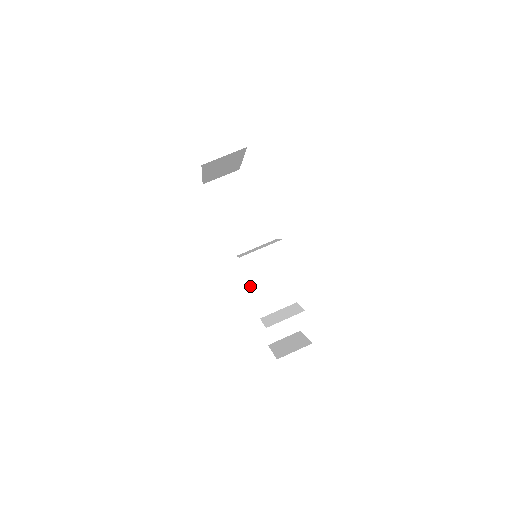
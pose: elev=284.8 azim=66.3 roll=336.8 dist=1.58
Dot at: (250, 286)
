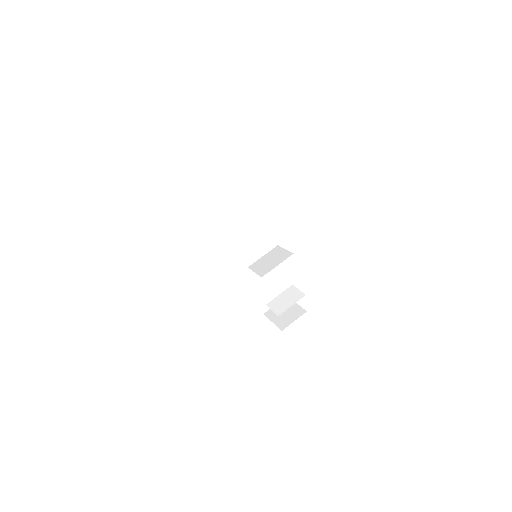
Dot at: (243, 271)
